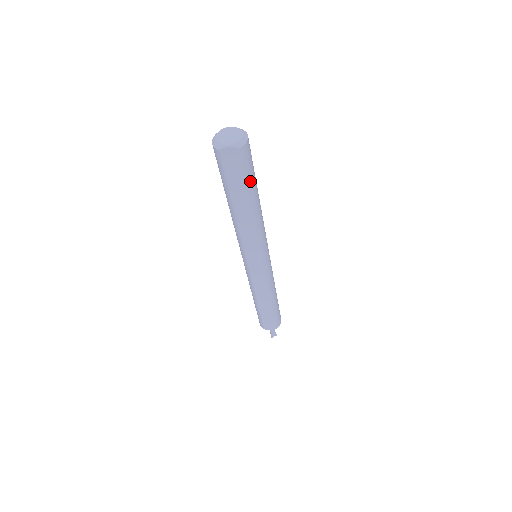
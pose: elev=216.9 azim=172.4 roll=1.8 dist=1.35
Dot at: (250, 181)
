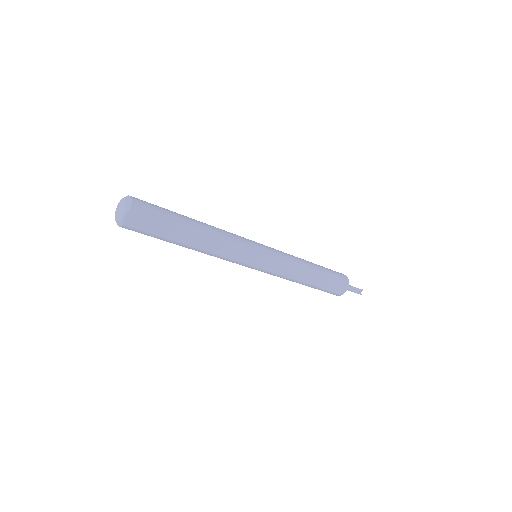
Dot at: (170, 218)
